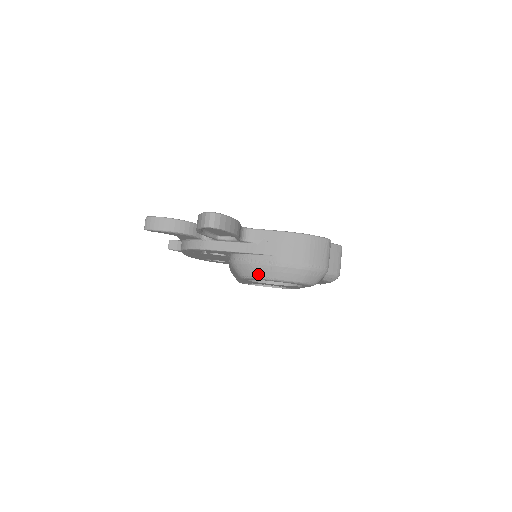
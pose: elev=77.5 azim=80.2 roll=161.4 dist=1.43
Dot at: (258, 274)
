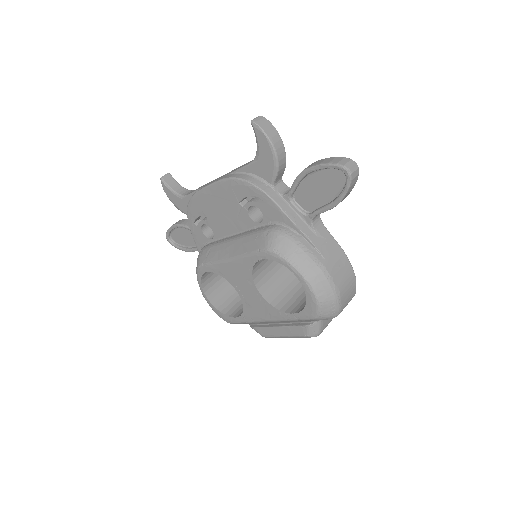
Dot at: (295, 259)
